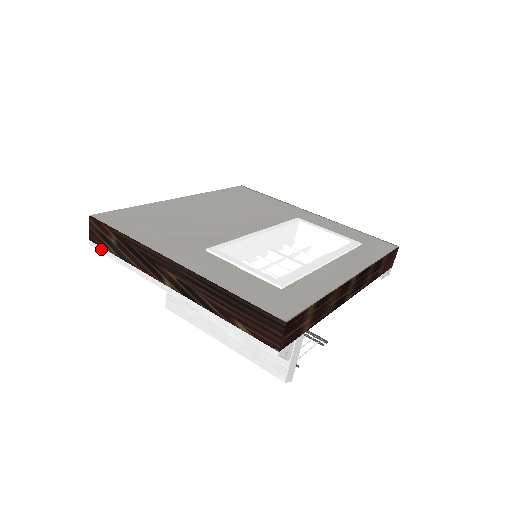
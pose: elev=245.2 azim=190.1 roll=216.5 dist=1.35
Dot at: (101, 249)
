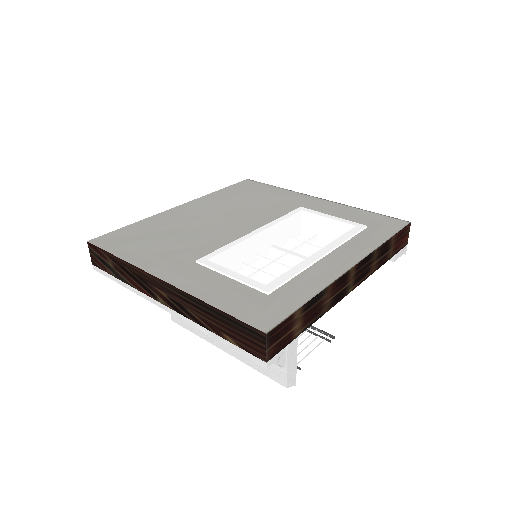
Dot at: (103, 272)
